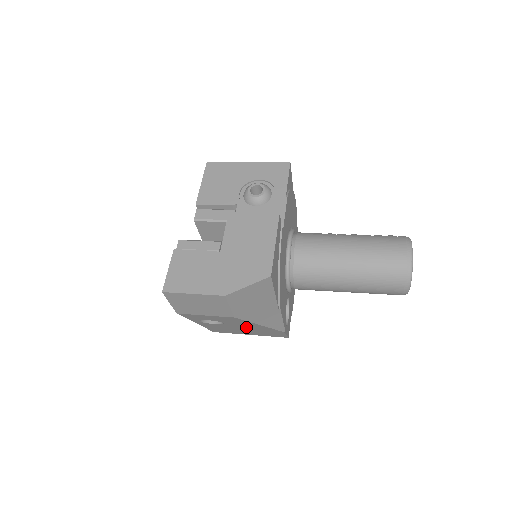
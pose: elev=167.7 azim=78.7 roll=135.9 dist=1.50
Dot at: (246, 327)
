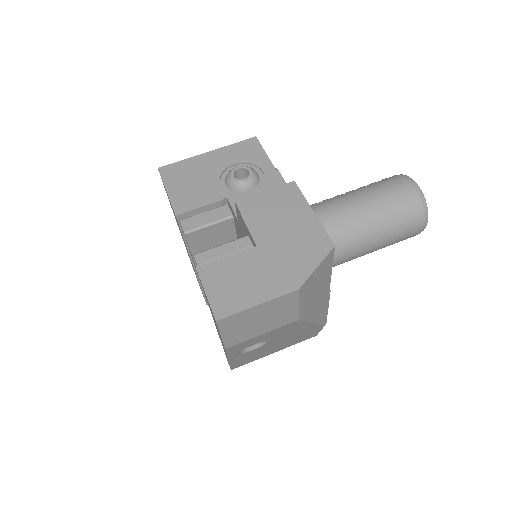
Dot at: (287, 337)
